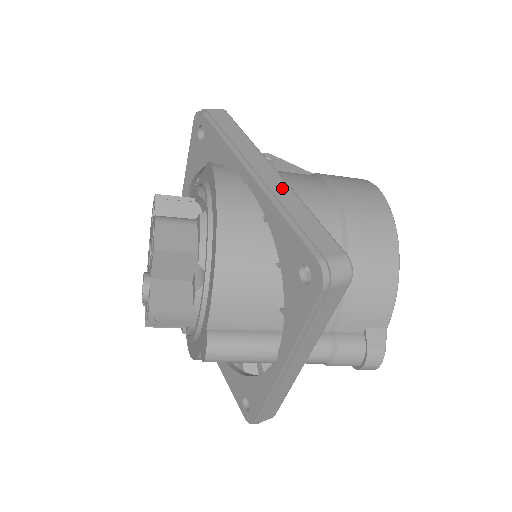
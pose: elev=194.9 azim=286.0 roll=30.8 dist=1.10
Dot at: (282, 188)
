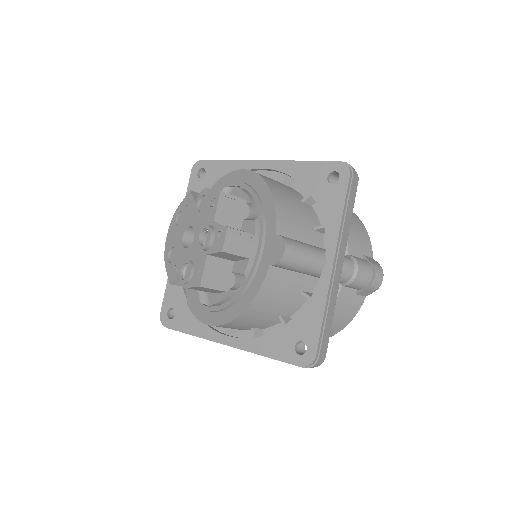
Dot at: occluded
